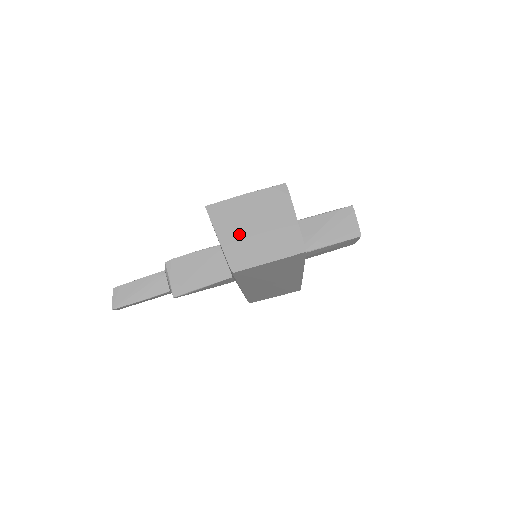
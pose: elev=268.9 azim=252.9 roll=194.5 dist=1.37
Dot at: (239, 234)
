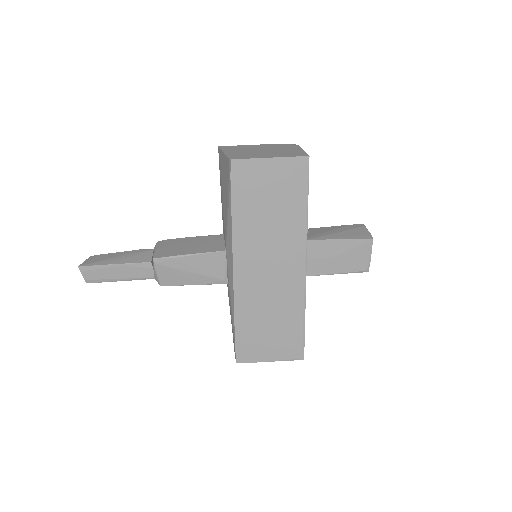
Dot at: (245, 152)
